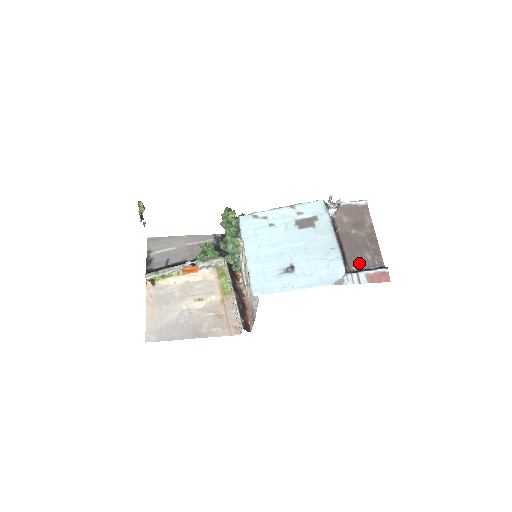
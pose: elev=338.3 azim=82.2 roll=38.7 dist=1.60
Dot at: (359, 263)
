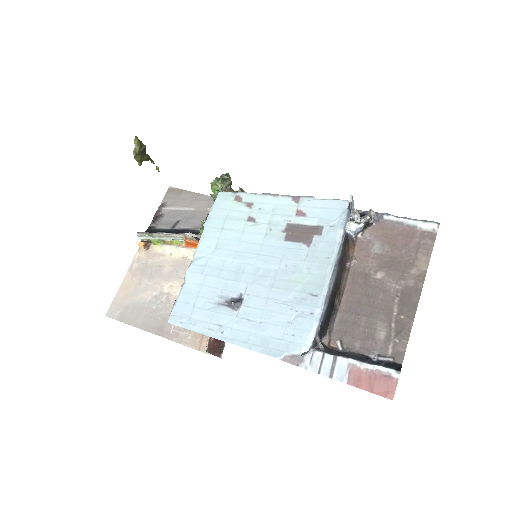
Dot at: (355, 338)
